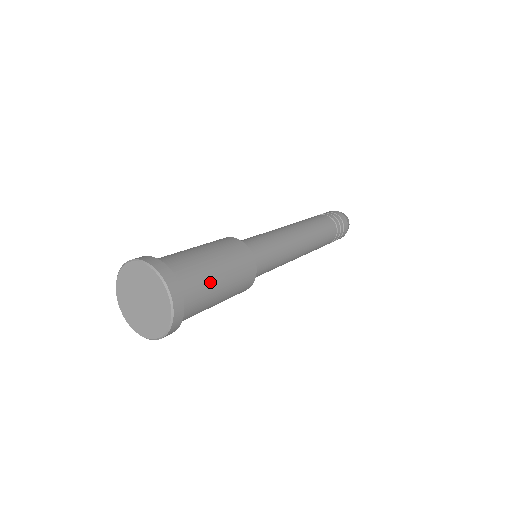
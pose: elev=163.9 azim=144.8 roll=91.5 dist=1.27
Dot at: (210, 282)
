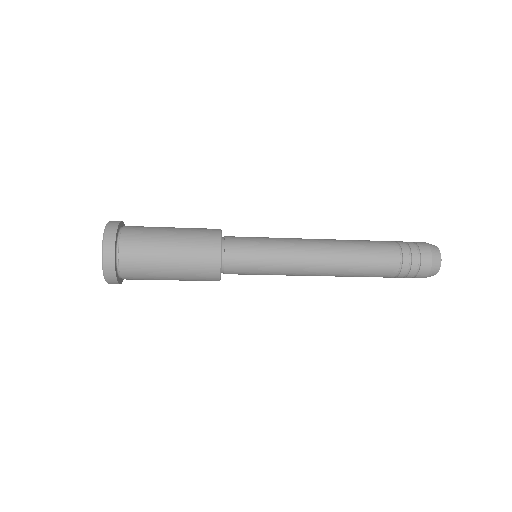
Dot at: (158, 227)
